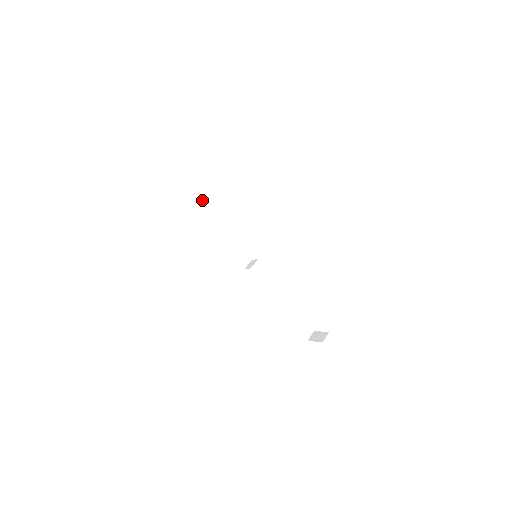
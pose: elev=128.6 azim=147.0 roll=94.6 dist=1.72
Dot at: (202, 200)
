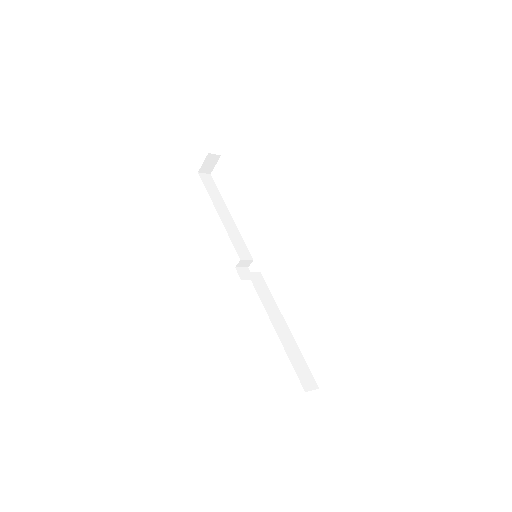
Dot at: (217, 202)
